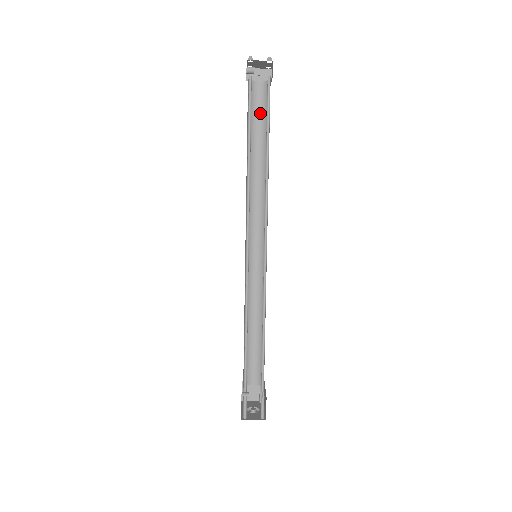
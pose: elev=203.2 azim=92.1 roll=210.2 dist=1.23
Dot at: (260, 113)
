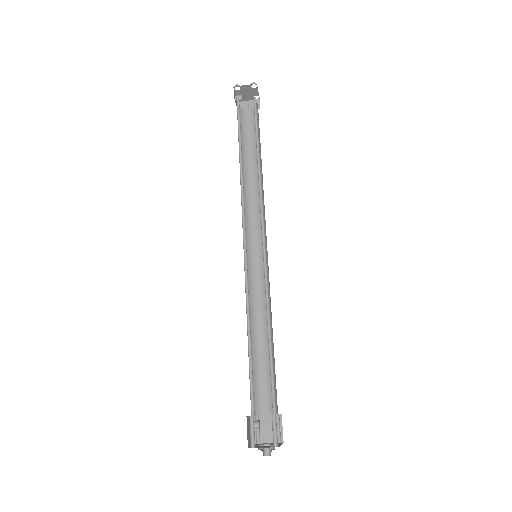
Dot at: (252, 133)
